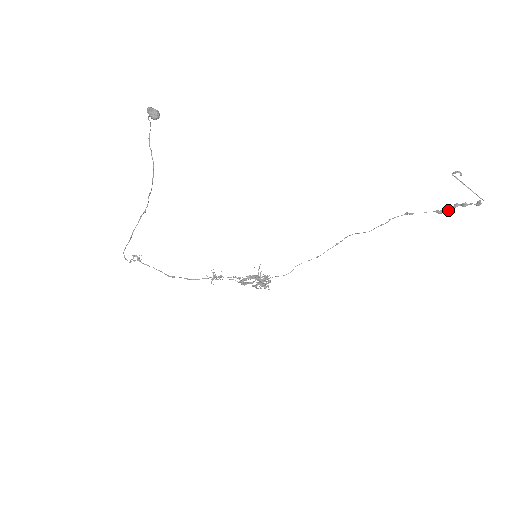
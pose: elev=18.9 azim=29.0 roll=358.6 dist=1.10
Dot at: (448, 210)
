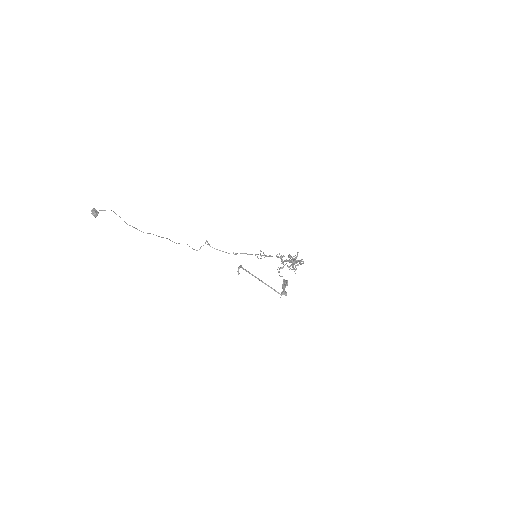
Dot at: occluded
